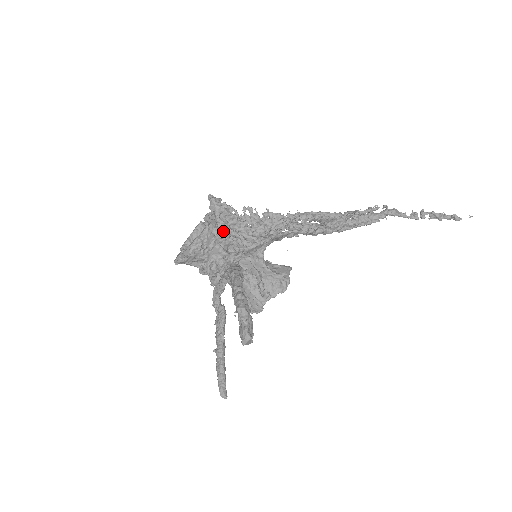
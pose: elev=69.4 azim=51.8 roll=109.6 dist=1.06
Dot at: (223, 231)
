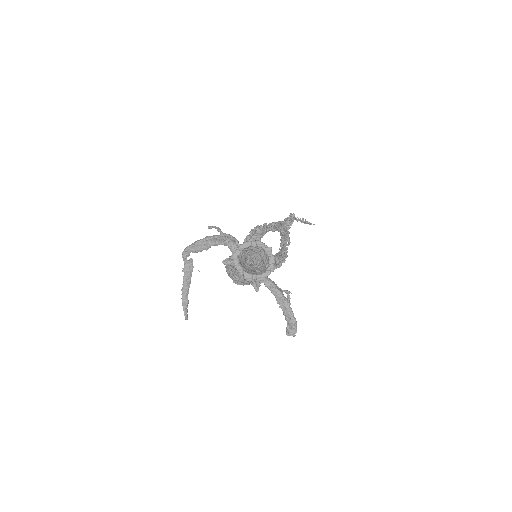
Dot at: occluded
